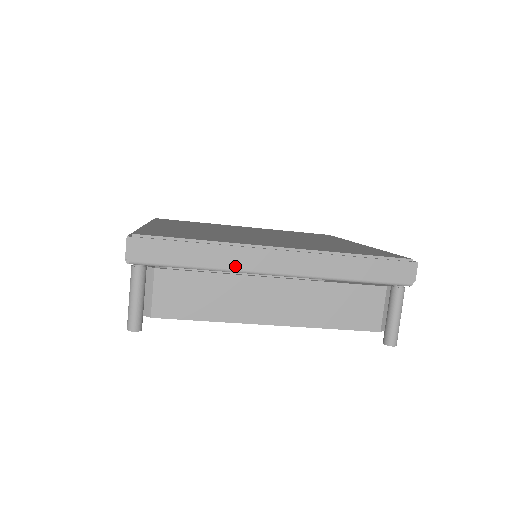
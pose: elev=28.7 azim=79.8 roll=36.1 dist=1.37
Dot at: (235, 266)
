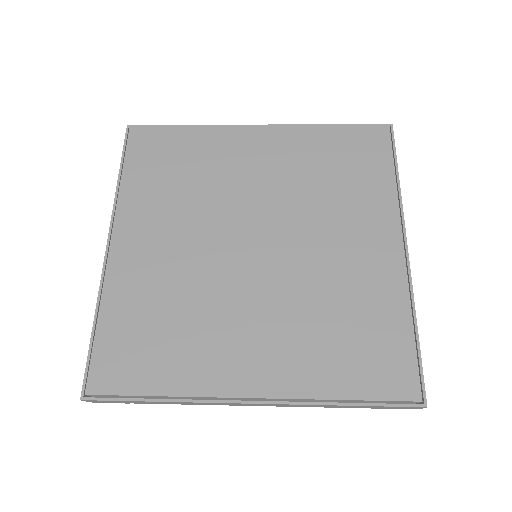
Dot at: (204, 404)
